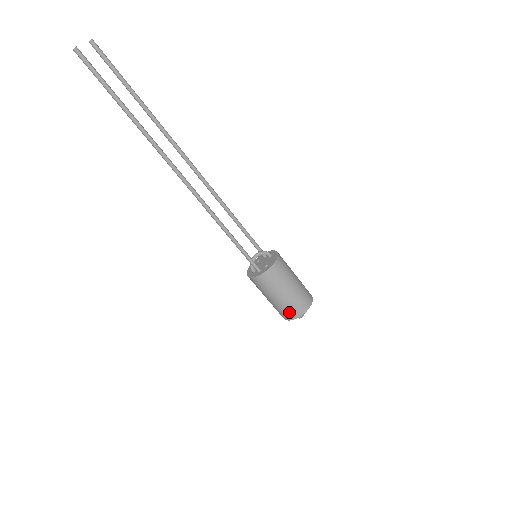
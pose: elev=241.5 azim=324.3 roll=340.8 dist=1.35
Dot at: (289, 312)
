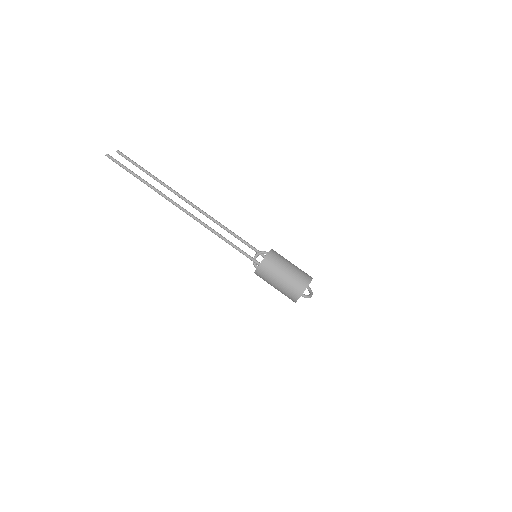
Dot at: (293, 291)
